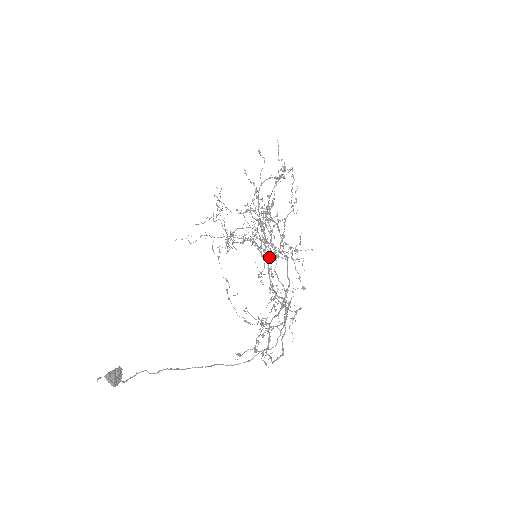
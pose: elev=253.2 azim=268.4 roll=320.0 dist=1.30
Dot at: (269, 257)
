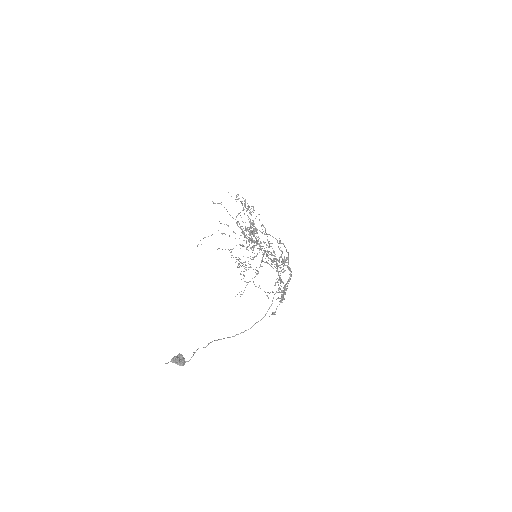
Dot at: occluded
